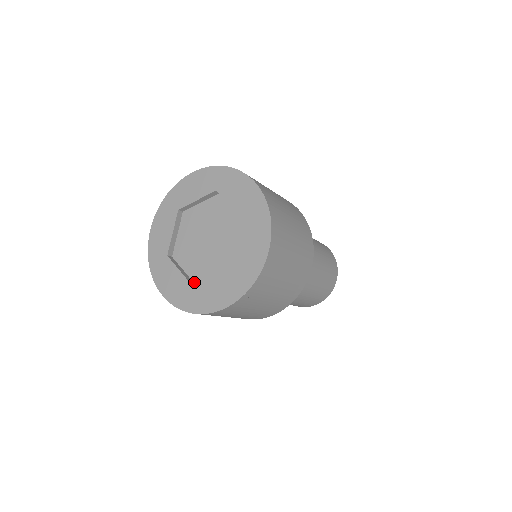
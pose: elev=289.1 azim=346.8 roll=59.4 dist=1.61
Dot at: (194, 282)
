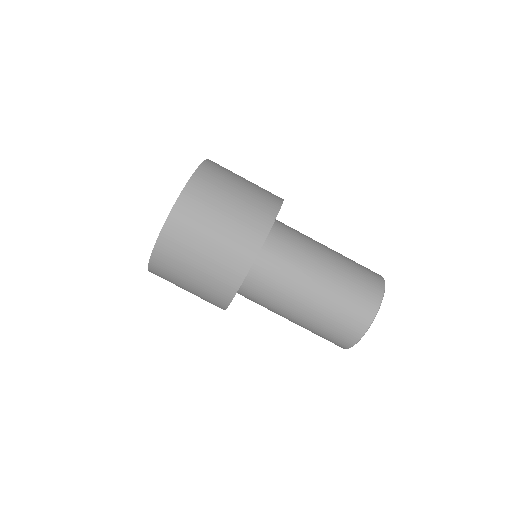
Dot at: occluded
